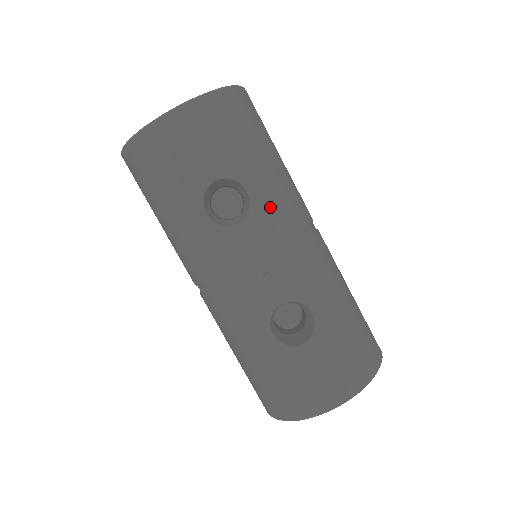
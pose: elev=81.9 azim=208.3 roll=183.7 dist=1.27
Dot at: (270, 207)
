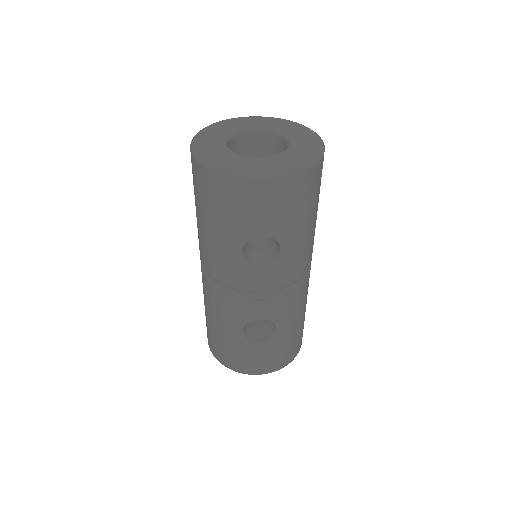
Dot at: (290, 262)
